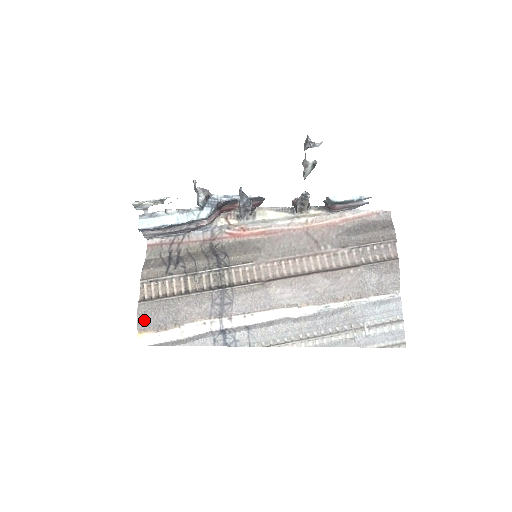
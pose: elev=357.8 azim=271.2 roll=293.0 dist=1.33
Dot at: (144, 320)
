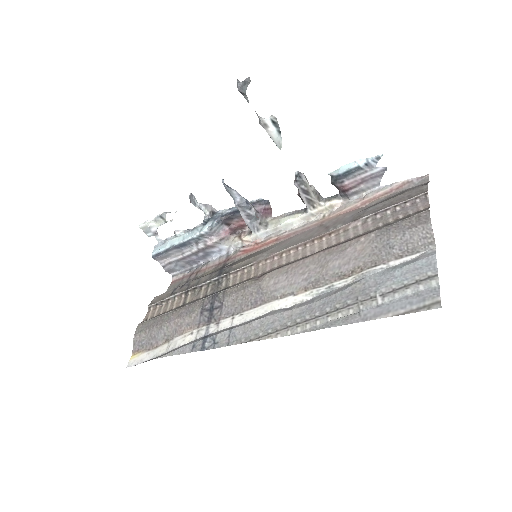
Dot at: (139, 340)
